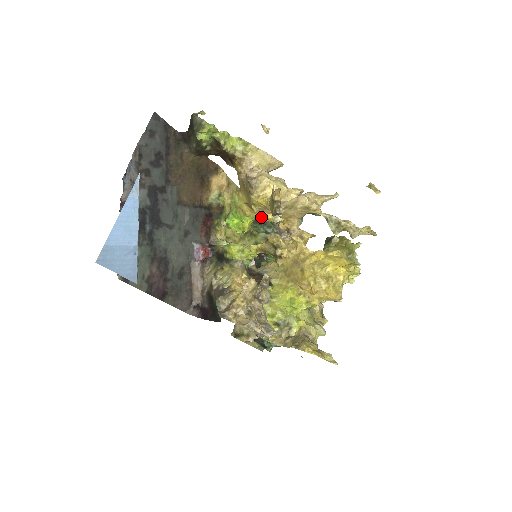
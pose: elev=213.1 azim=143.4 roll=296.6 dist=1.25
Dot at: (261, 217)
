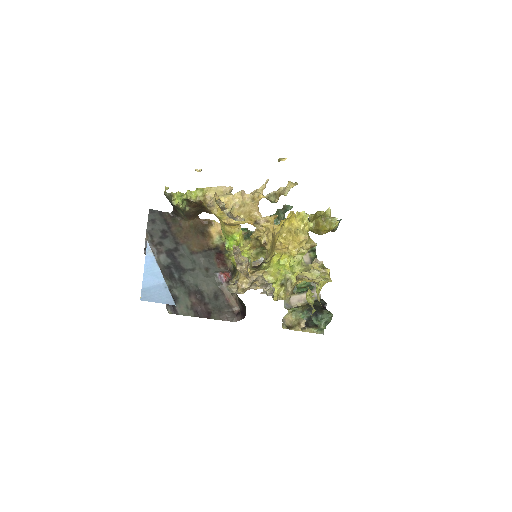
Dot at: occluded
